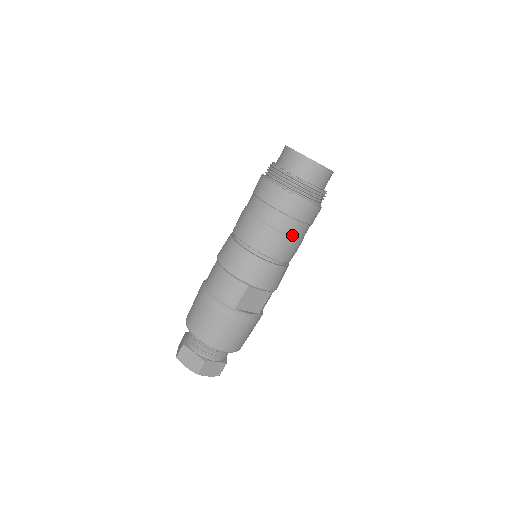
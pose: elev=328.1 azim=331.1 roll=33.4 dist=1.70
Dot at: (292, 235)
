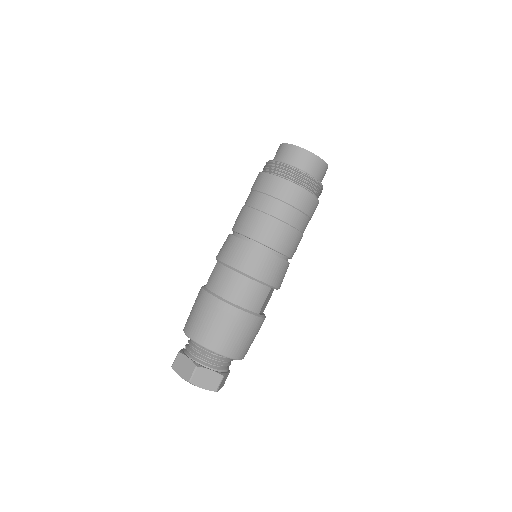
Dot at: (303, 232)
